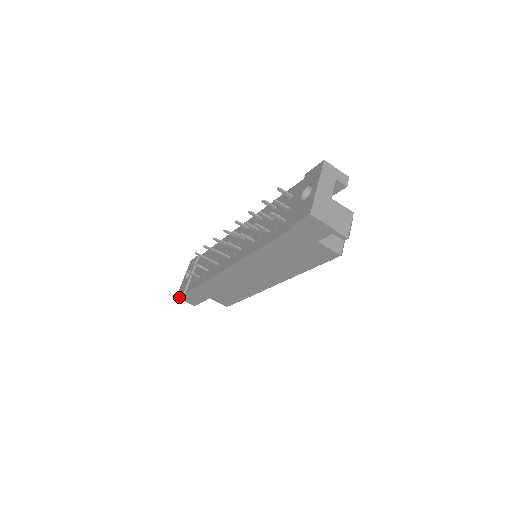
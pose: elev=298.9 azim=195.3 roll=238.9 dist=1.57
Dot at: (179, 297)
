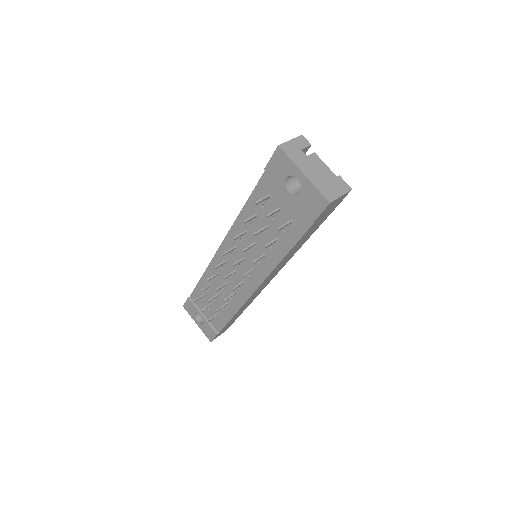
Dot at: occluded
